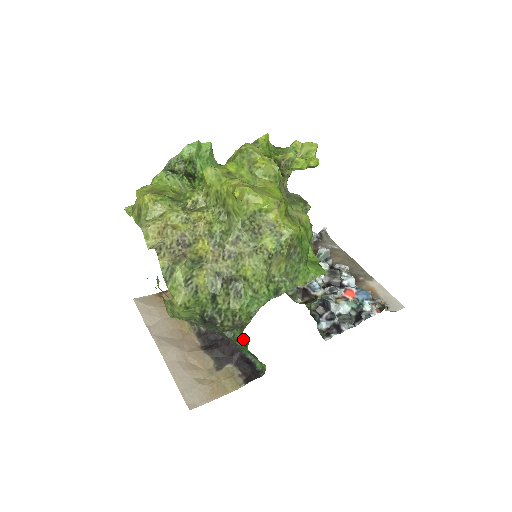
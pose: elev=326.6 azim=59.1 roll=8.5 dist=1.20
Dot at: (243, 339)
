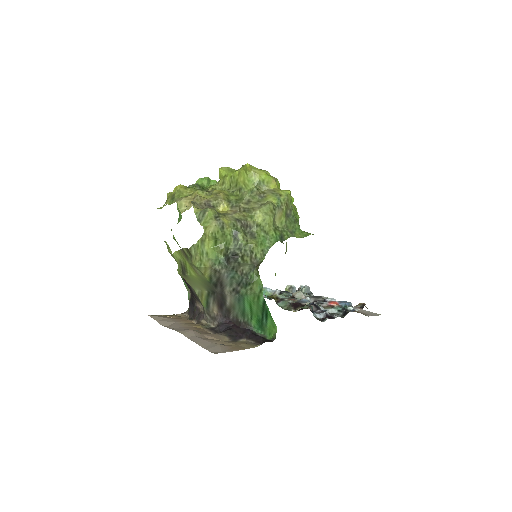
Dot at: (258, 280)
